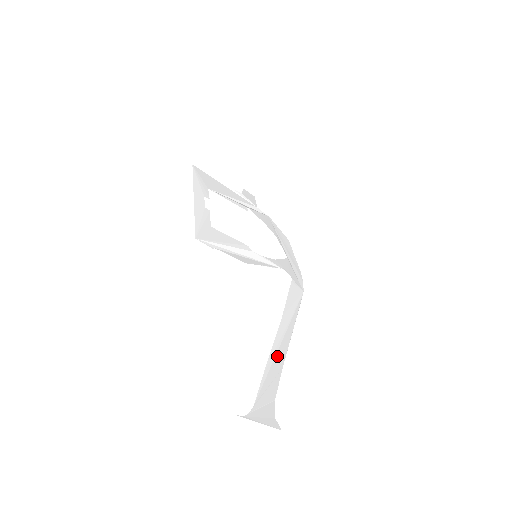
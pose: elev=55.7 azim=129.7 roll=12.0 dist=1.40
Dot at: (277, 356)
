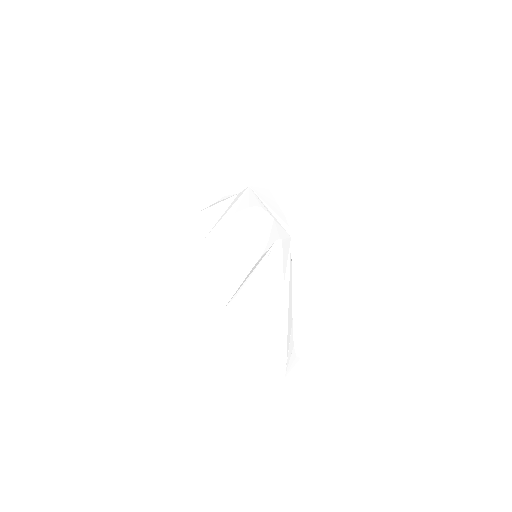
Dot at: (289, 319)
